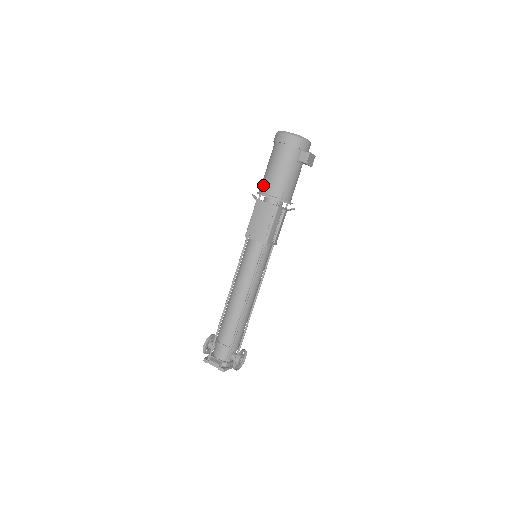
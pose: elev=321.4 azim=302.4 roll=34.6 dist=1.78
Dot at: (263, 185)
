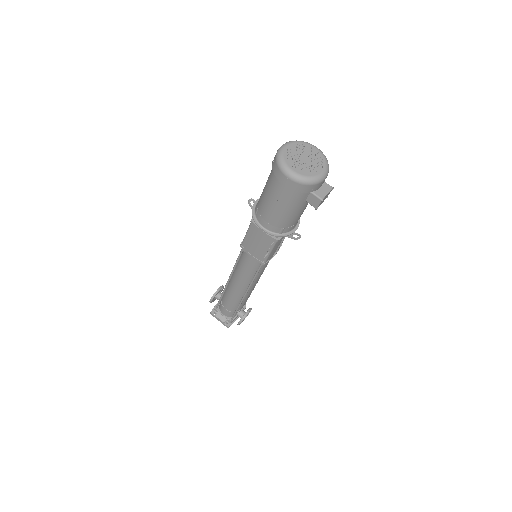
Dot at: (259, 212)
